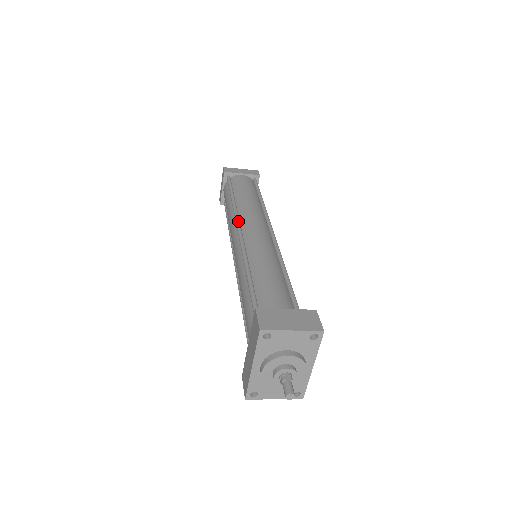
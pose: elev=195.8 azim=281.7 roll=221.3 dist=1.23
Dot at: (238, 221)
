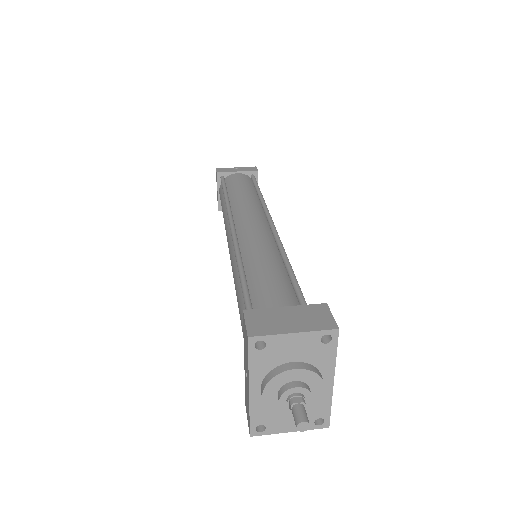
Dot at: (231, 219)
